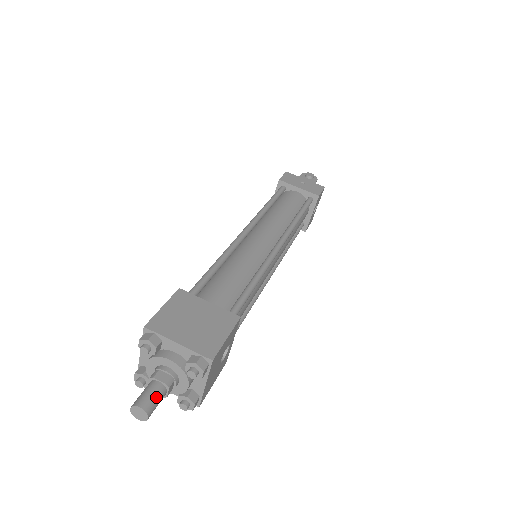
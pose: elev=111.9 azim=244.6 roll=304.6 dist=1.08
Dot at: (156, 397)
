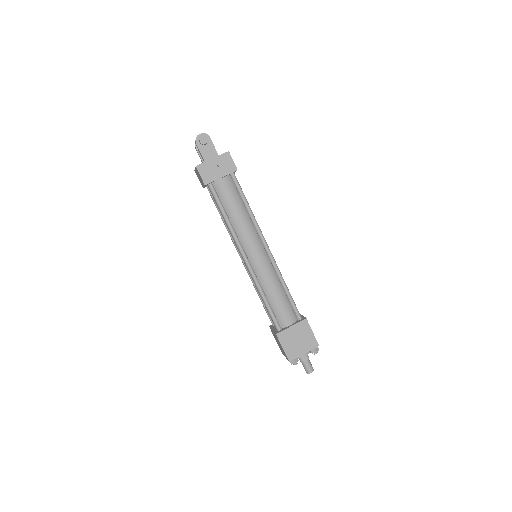
Dot at: (310, 365)
